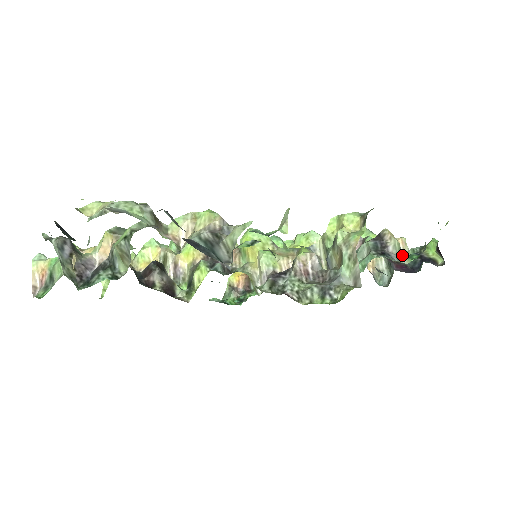
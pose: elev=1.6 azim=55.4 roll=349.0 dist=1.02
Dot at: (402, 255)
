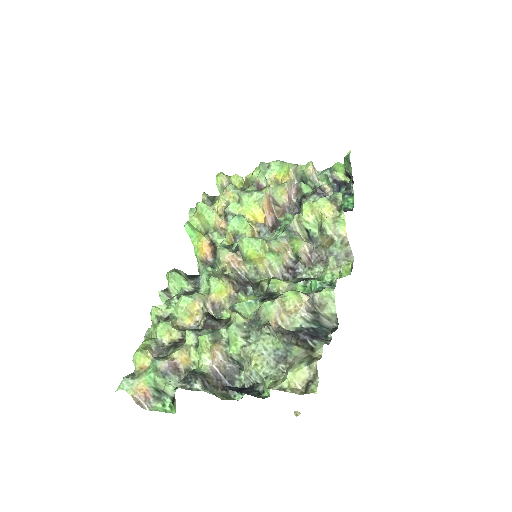
Dot at: occluded
